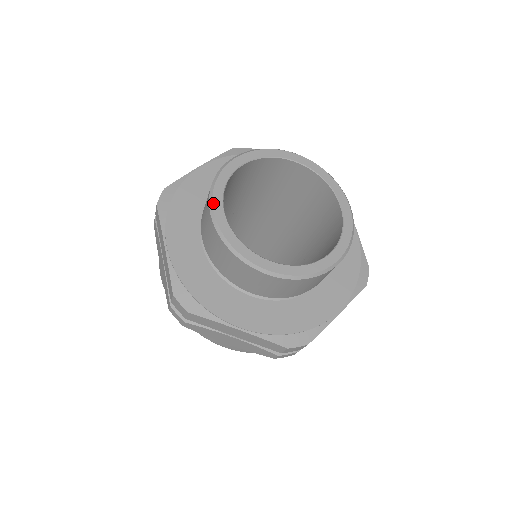
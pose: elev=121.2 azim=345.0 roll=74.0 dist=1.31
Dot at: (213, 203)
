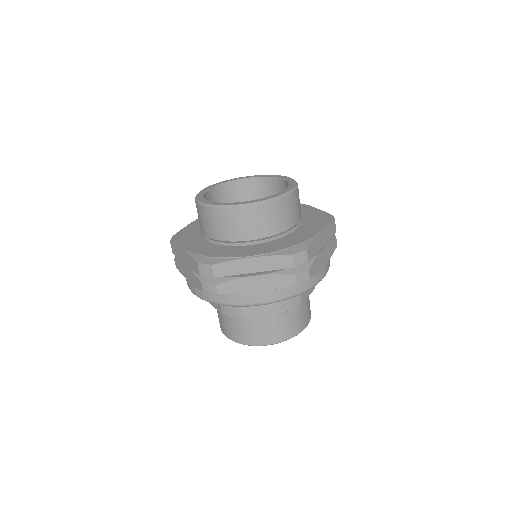
Dot at: (211, 185)
